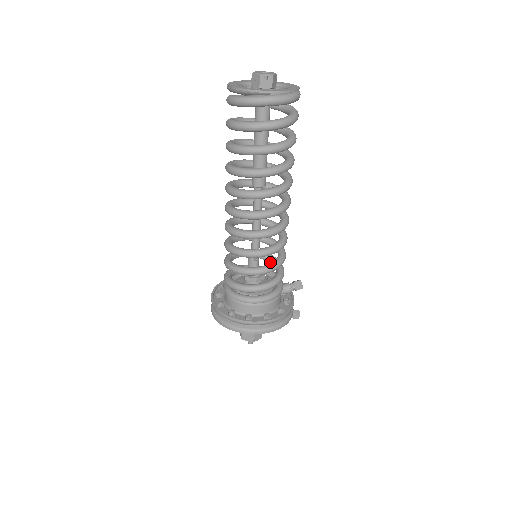
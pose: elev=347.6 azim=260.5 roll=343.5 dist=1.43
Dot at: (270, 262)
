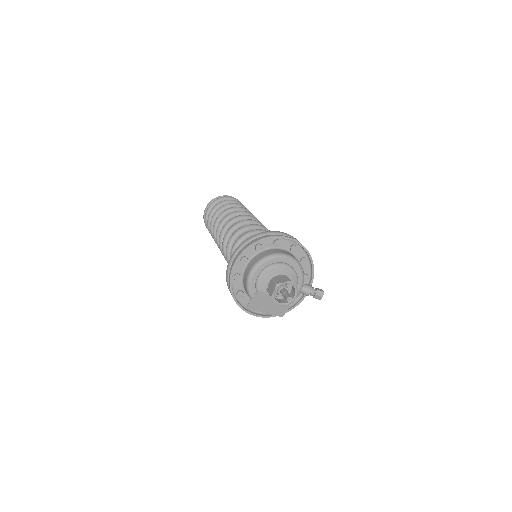
Dot at: occluded
